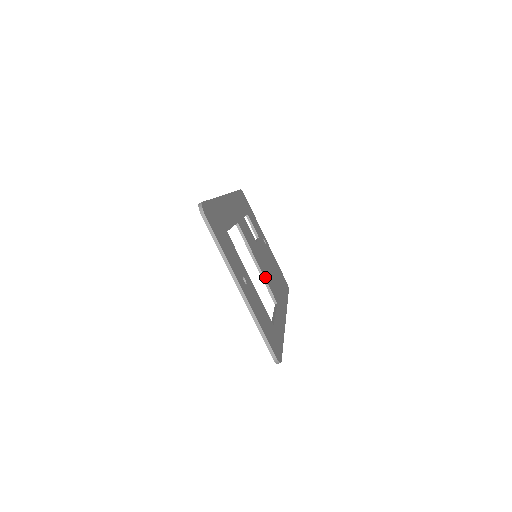
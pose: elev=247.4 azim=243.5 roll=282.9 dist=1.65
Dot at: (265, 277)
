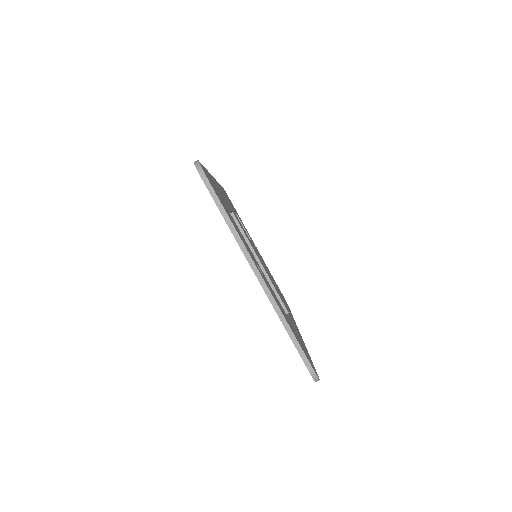
Dot at: occluded
